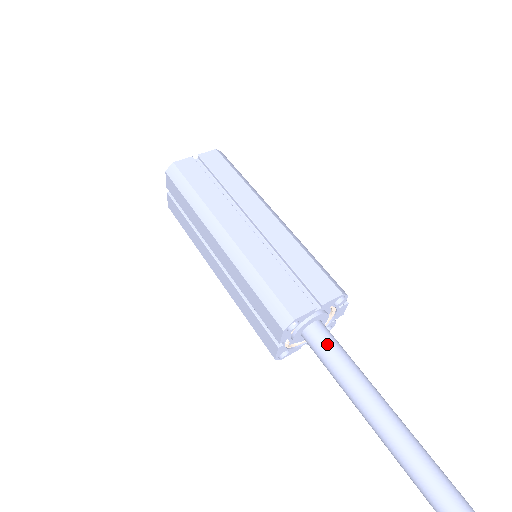
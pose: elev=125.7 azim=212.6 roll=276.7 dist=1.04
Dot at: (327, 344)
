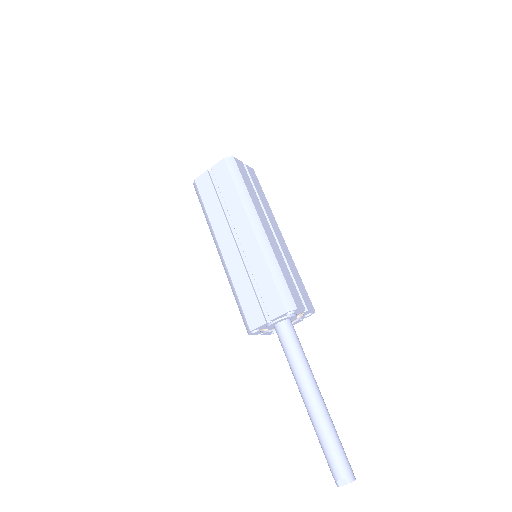
Dot at: (296, 337)
